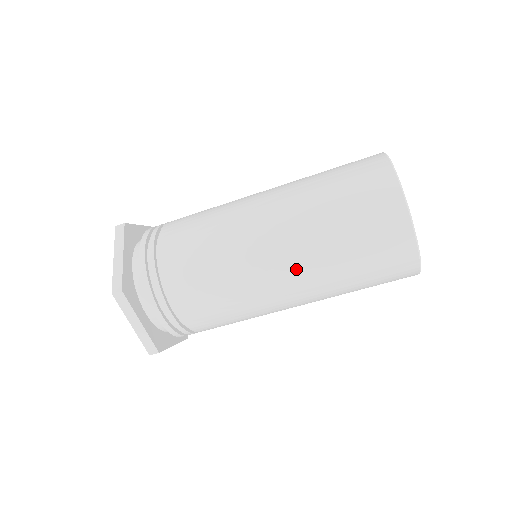
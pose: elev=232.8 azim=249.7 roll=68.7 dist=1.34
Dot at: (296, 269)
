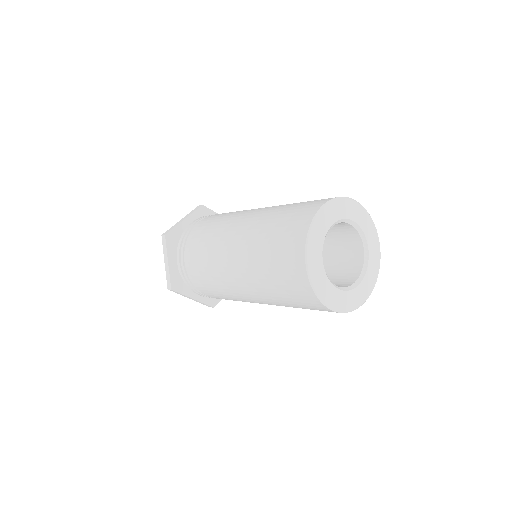
Dot at: (260, 300)
